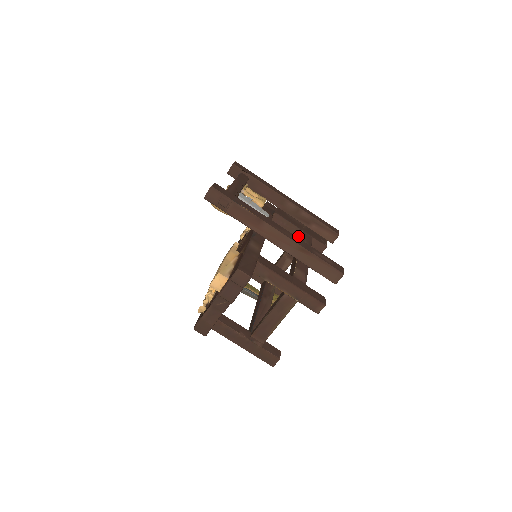
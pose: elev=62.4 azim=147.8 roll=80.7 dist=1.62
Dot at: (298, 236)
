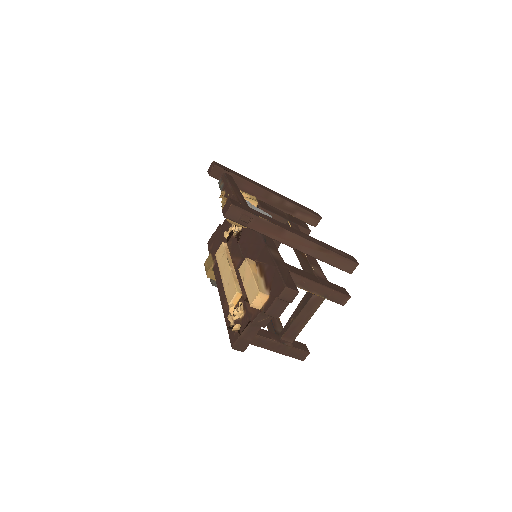
Dot at: occluded
